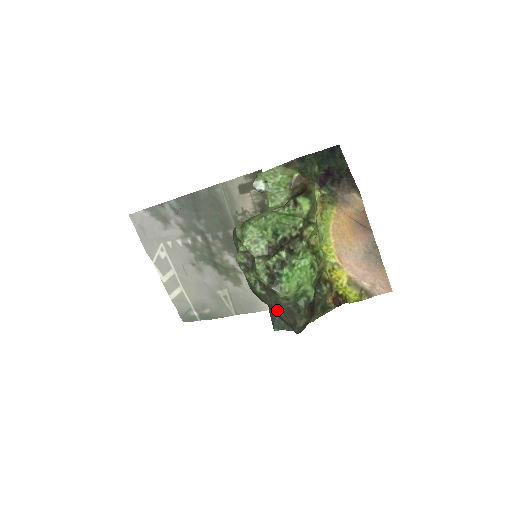
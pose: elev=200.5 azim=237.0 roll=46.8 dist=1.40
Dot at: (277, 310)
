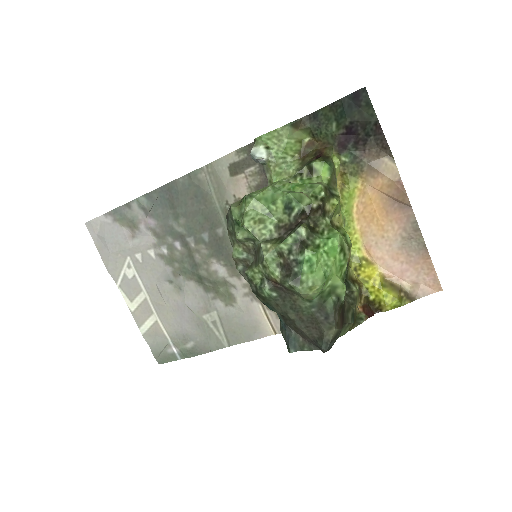
Dot at: (294, 319)
